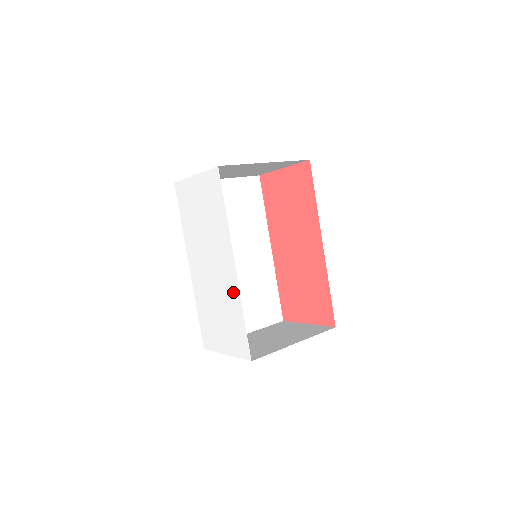
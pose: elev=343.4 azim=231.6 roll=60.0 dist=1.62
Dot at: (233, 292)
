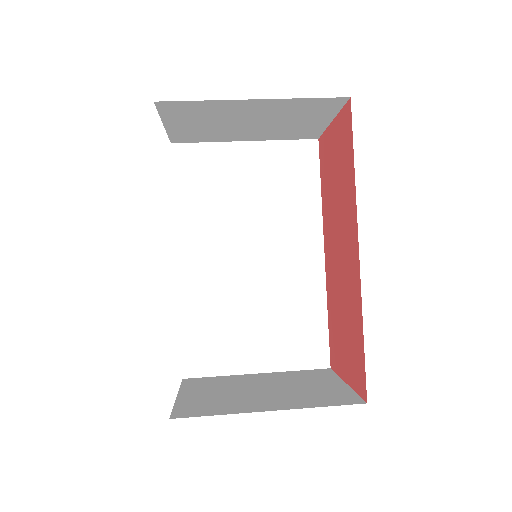
Dot at: occluded
